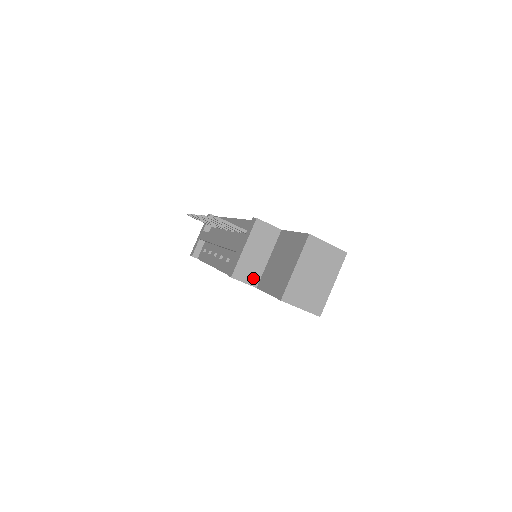
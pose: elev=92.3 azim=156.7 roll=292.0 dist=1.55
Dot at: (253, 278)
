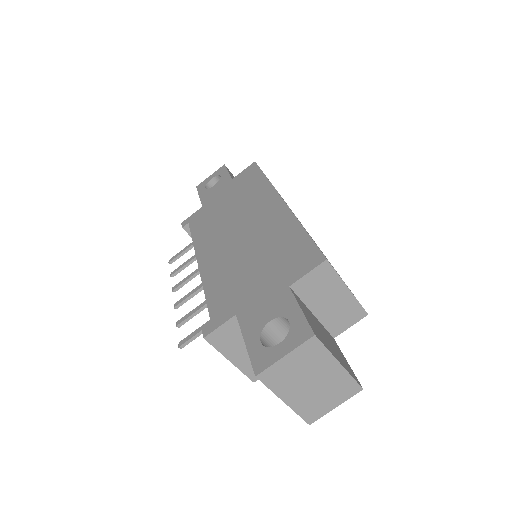
Dot at: occluded
